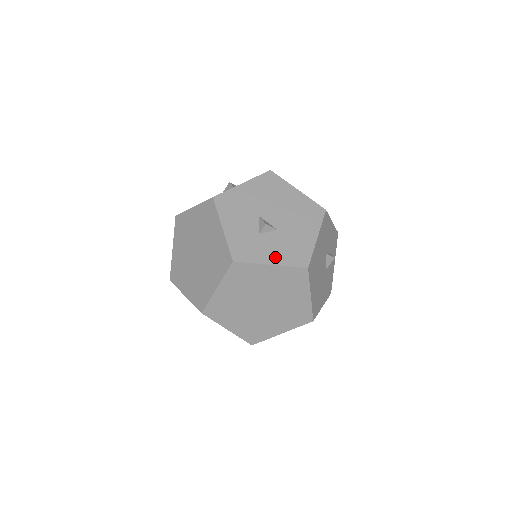
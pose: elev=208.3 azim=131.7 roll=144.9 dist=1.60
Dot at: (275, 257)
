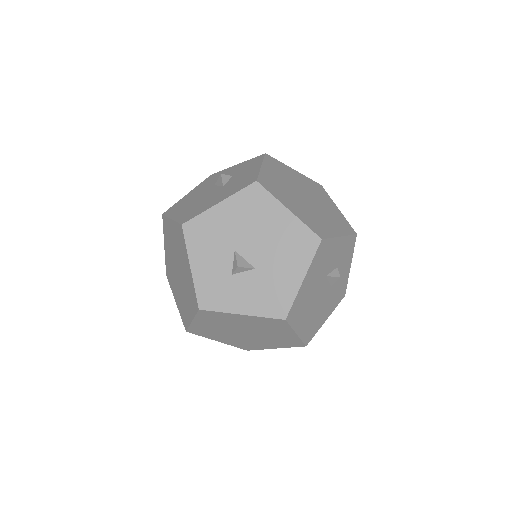
Dot at: (248, 305)
